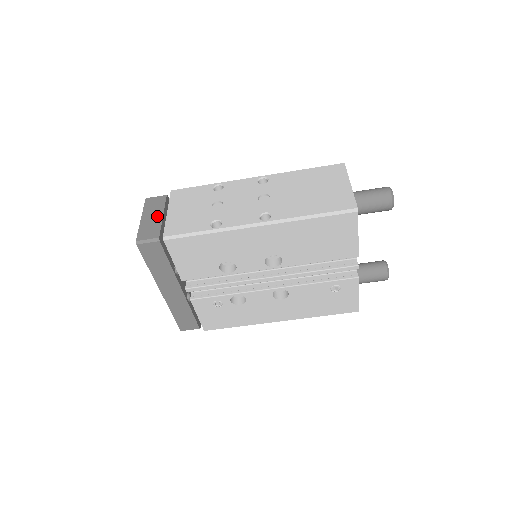
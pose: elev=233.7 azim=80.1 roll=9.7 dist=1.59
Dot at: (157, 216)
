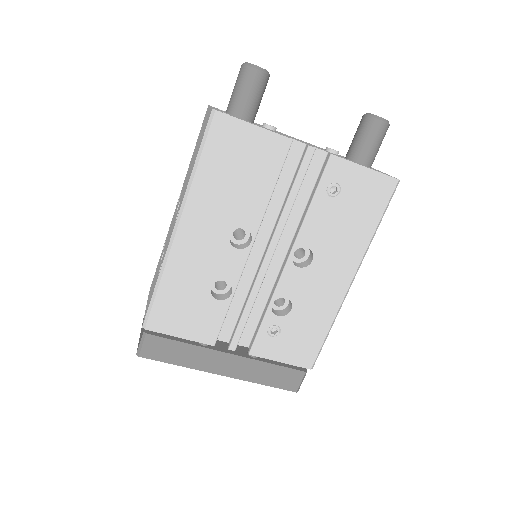
Dot at: occluded
